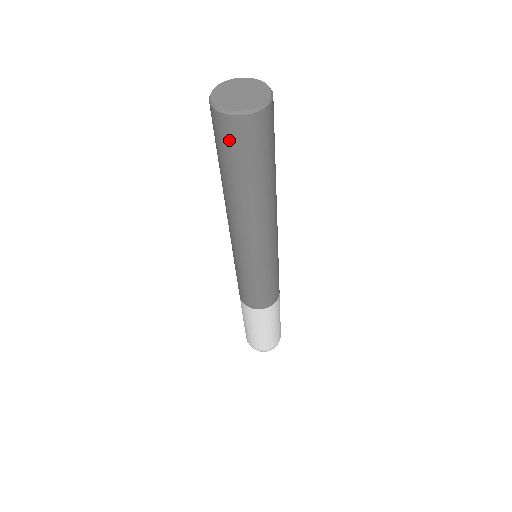
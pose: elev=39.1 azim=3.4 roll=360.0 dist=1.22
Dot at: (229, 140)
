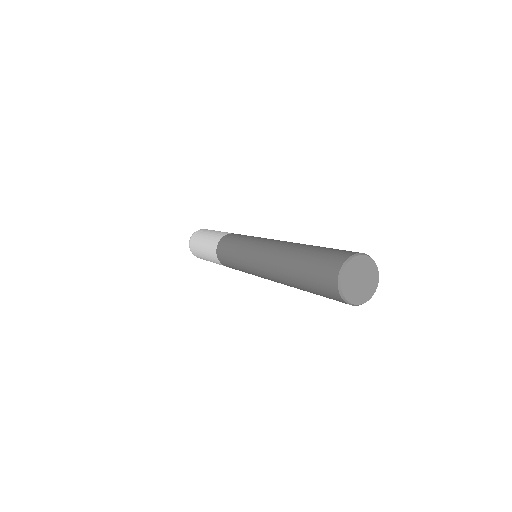
Dot at: (324, 289)
